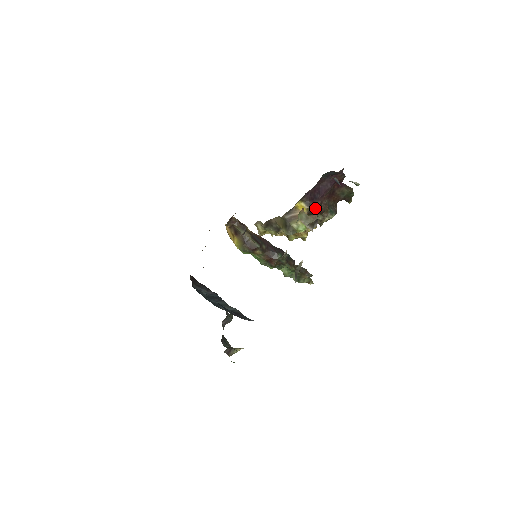
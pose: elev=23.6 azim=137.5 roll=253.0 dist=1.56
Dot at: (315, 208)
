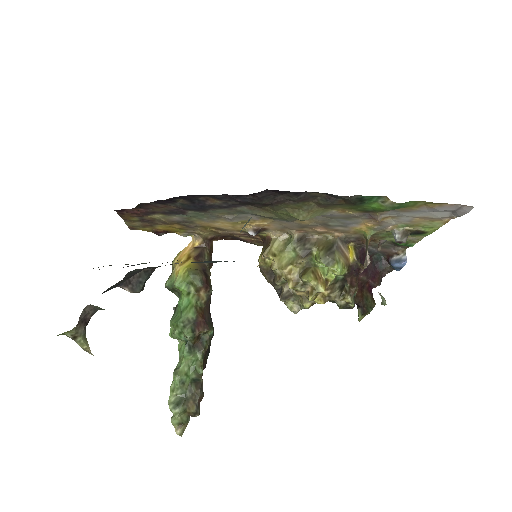
Dot at: occluded
